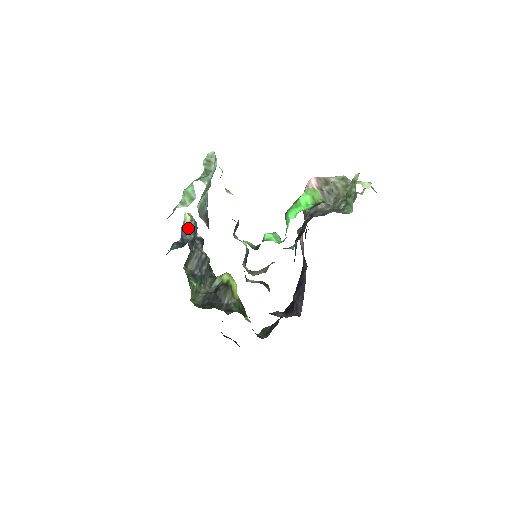
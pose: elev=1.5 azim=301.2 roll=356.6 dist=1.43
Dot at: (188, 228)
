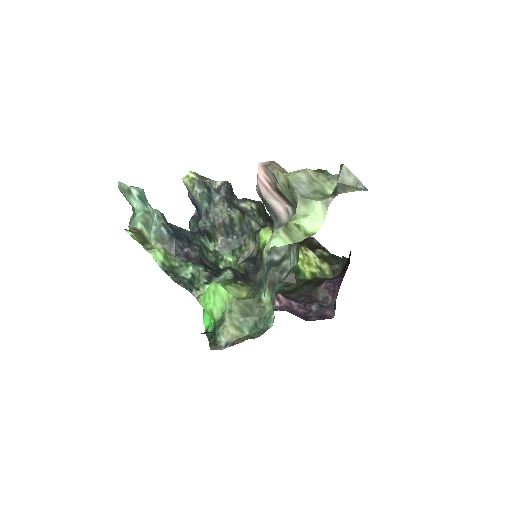
Dot at: (194, 197)
